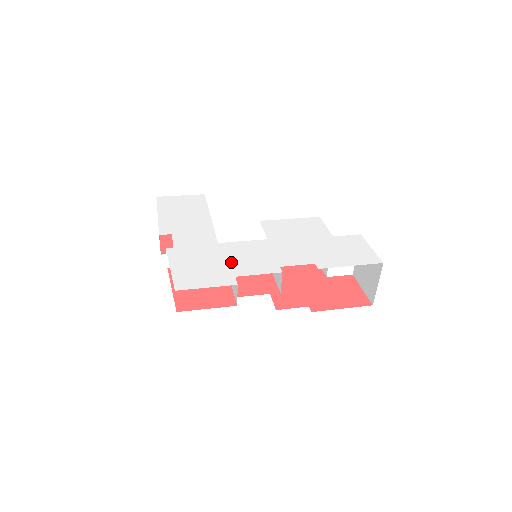
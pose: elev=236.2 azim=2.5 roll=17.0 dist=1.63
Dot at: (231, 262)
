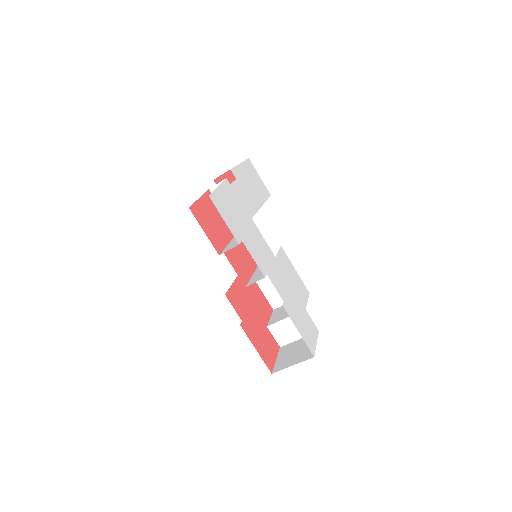
Dot at: (248, 233)
